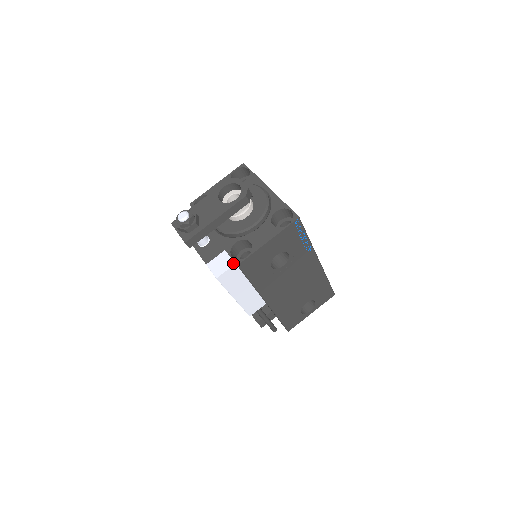
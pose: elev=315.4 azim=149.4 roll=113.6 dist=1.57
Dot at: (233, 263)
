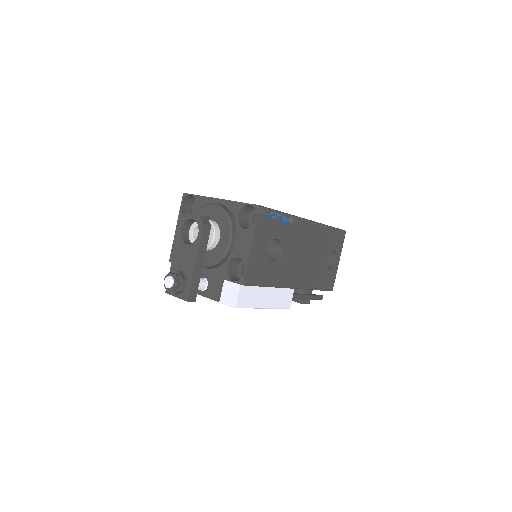
Dot at: (238, 285)
